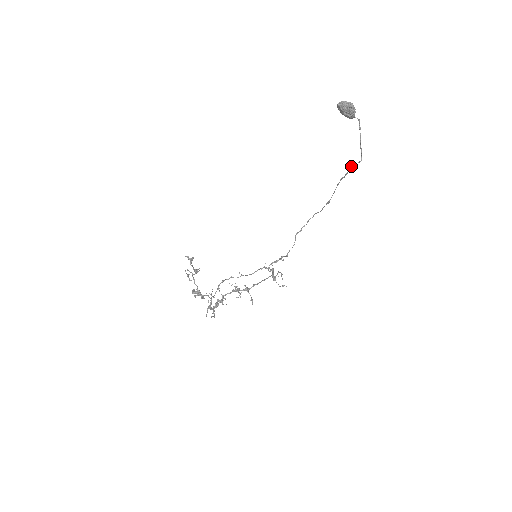
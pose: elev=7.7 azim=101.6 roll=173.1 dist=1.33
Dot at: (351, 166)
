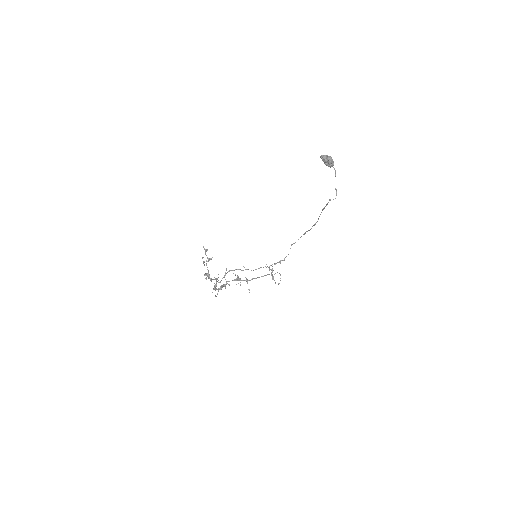
Dot at: occluded
